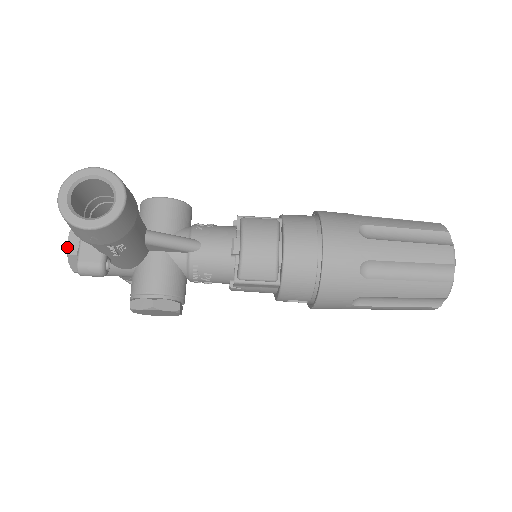
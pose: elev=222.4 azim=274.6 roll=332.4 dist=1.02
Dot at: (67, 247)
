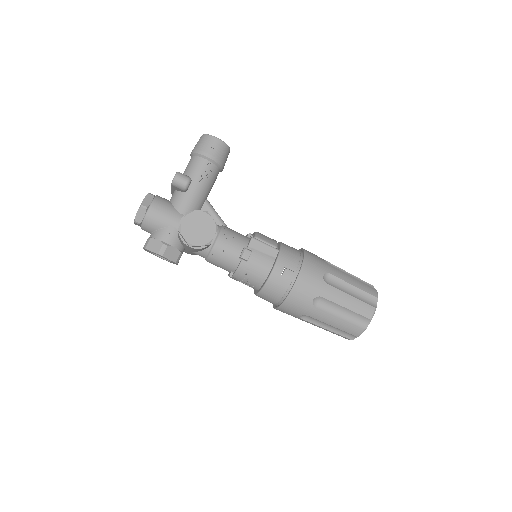
Dot at: (148, 193)
